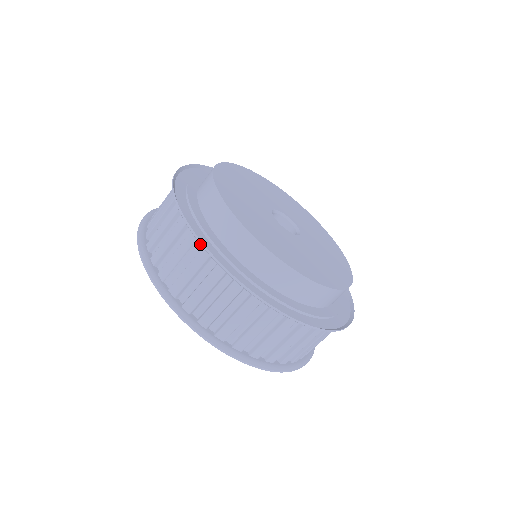
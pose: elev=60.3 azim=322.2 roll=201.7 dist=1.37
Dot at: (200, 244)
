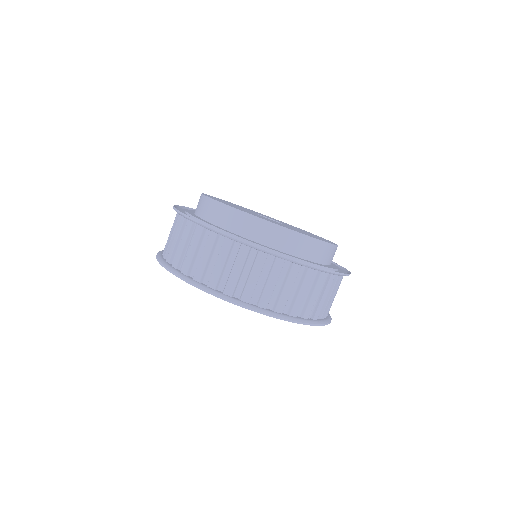
Dot at: occluded
